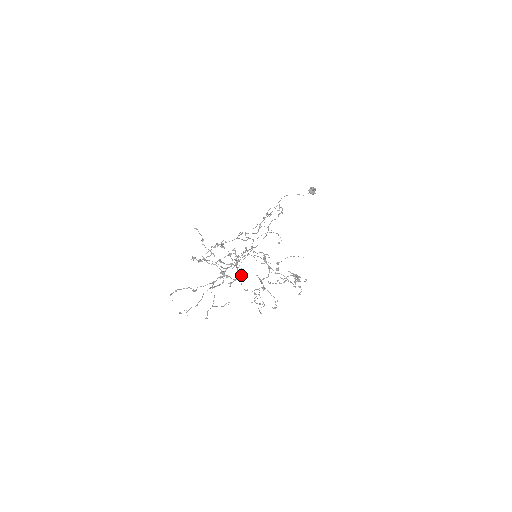
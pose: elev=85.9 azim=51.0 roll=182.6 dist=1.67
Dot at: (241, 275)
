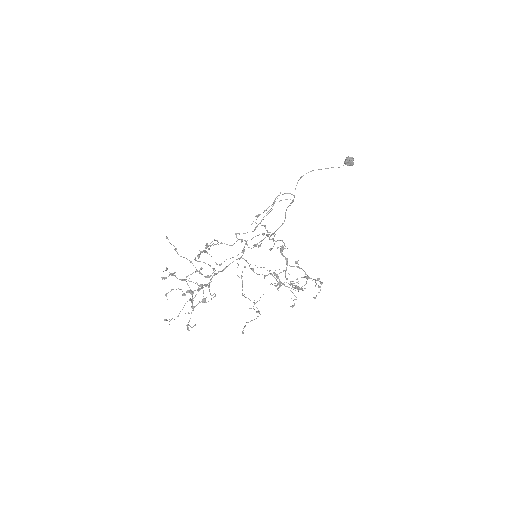
Dot at: occluded
